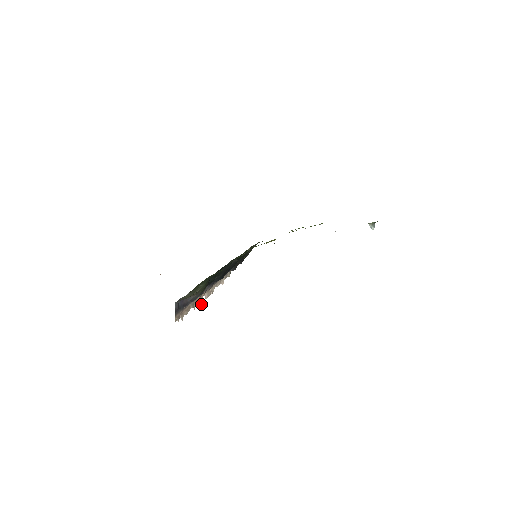
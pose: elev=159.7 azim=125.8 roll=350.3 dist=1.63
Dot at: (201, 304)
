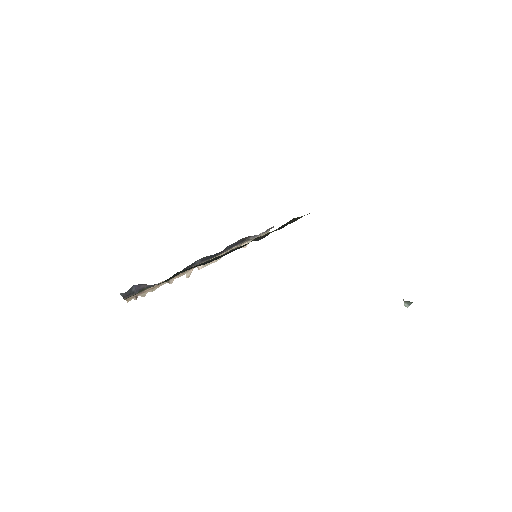
Dot at: (187, 276)
